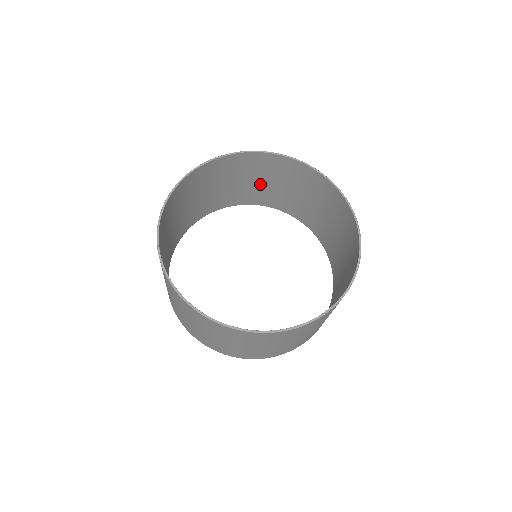
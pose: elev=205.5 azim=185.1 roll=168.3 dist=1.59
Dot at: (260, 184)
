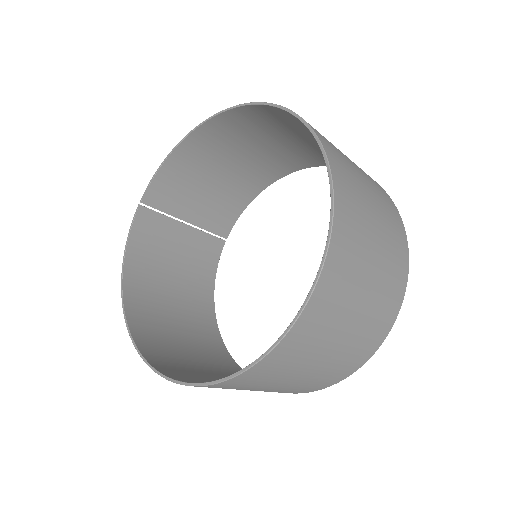
Dot at: occluded
